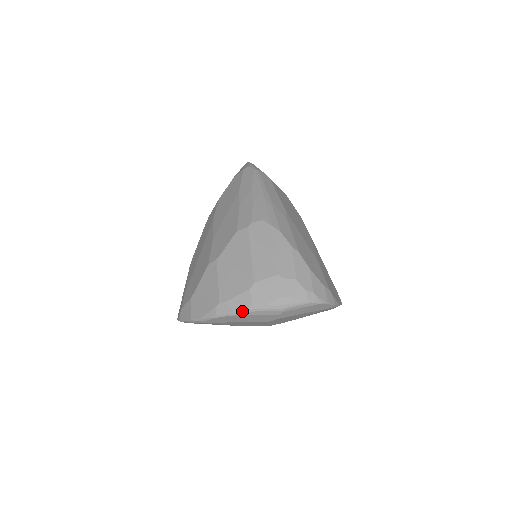
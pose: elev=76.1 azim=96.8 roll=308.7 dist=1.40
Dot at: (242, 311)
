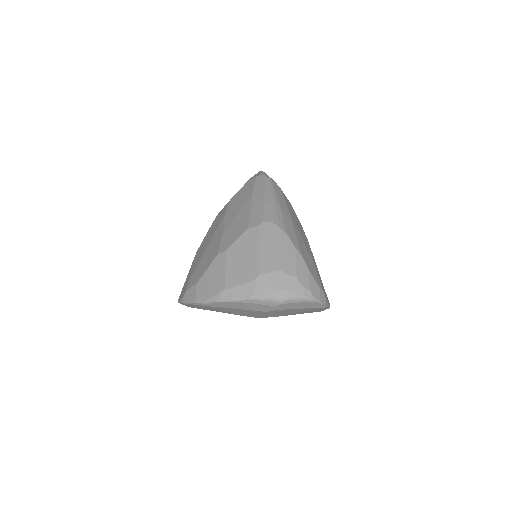
Dot at: (245, 298)
